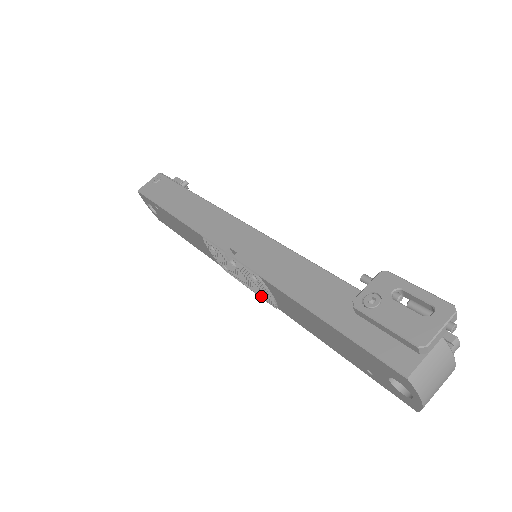
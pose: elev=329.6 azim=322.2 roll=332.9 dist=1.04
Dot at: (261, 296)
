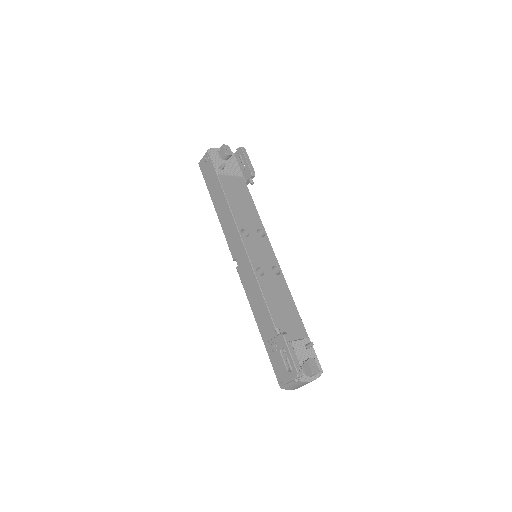
Dot at: occluded
